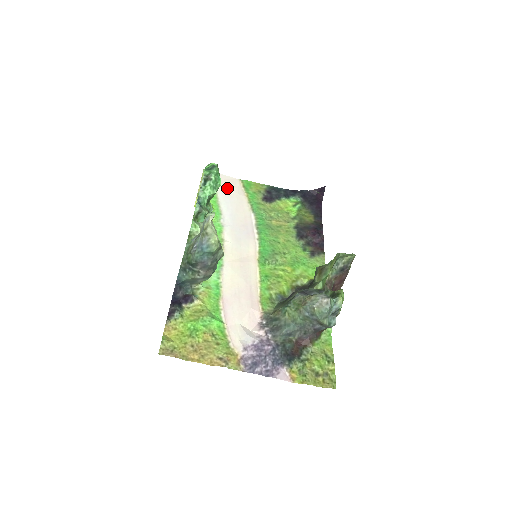
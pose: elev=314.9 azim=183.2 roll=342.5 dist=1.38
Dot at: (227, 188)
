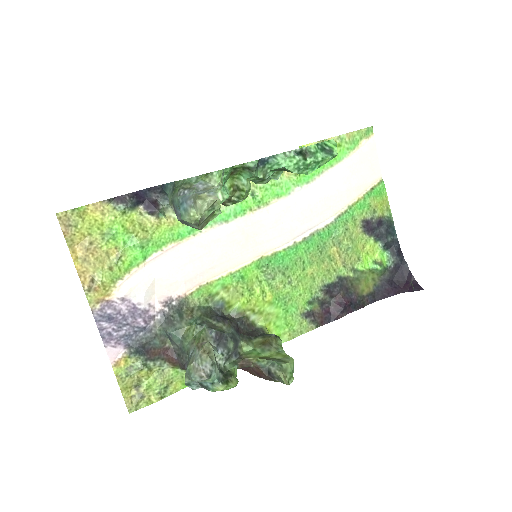
Dot at: (357, 170)
